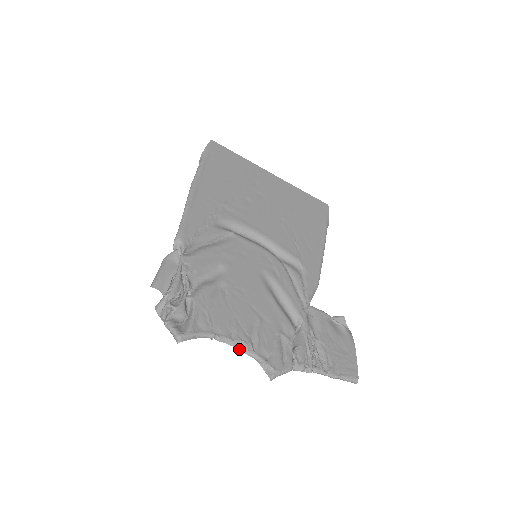
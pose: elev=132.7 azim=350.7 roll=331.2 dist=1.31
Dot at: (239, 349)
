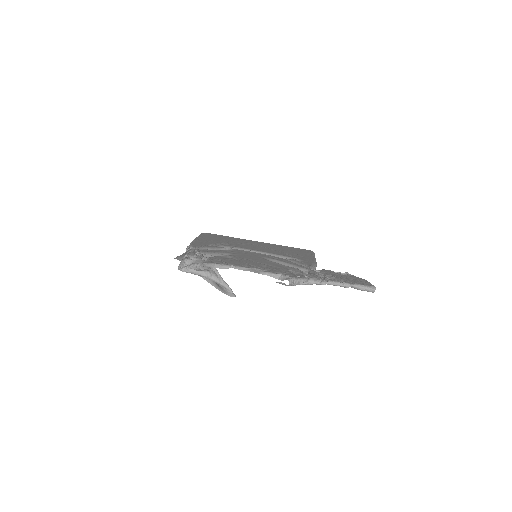
Dot at: (255, 272)
